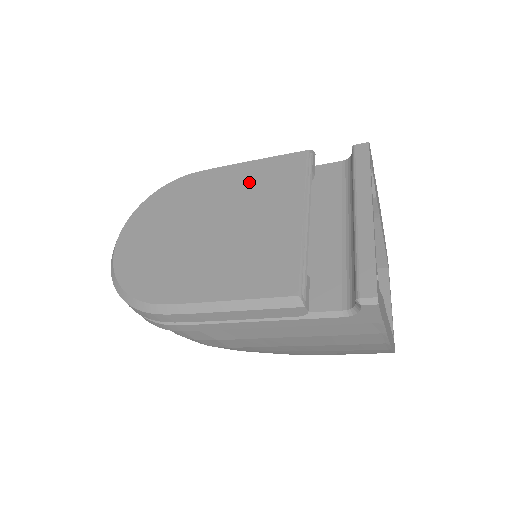
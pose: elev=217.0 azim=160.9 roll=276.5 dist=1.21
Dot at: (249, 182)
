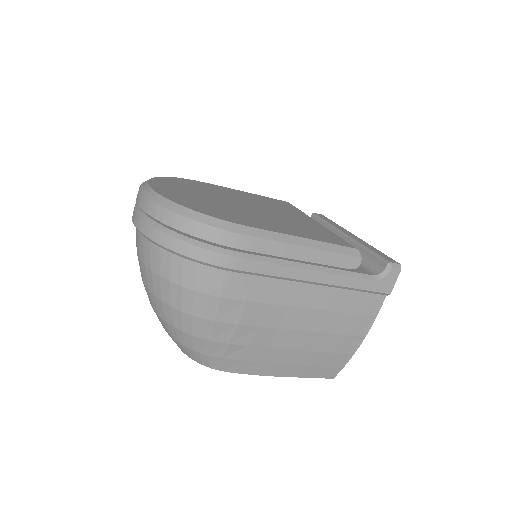
Dot at: (258, 199)
